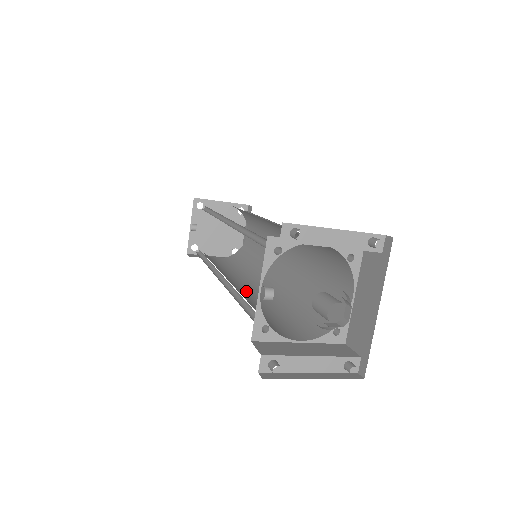
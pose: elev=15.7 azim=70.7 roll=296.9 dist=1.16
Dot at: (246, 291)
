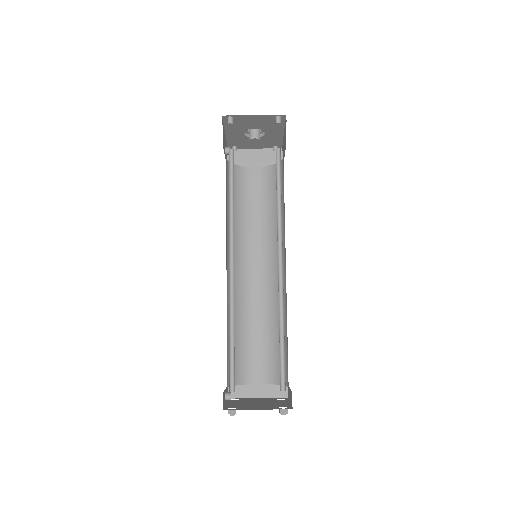
Dot at: occluded
